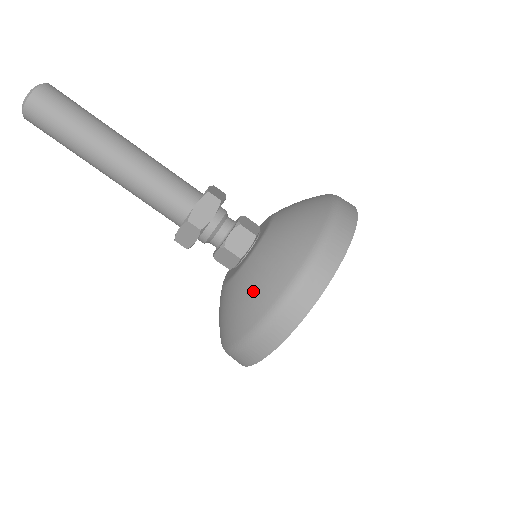
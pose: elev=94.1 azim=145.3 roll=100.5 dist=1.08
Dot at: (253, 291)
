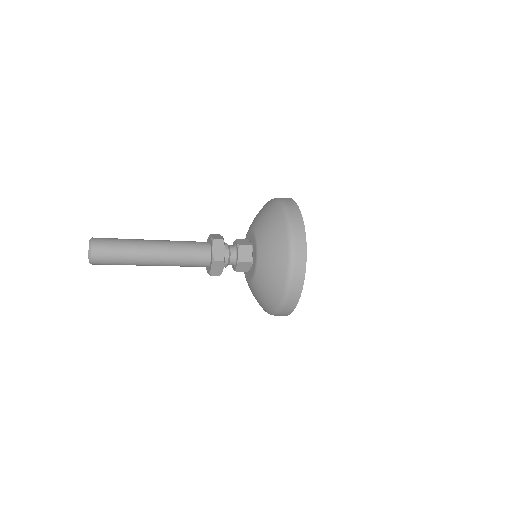
Dot at: (272, 273)
